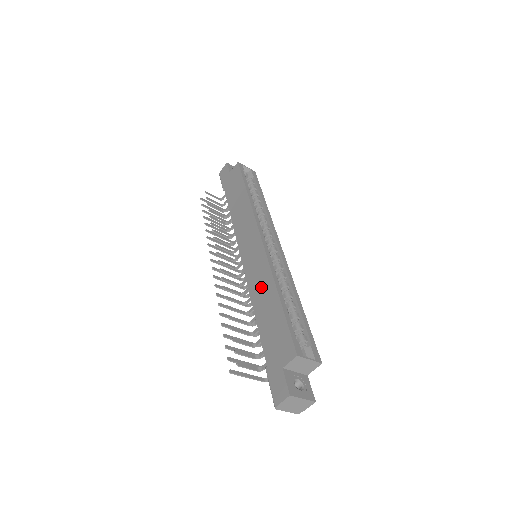
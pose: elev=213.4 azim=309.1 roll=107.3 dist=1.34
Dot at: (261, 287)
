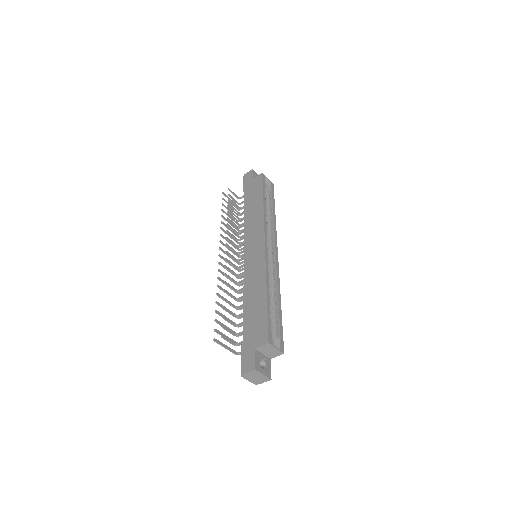
Dot at: (254, 283)
